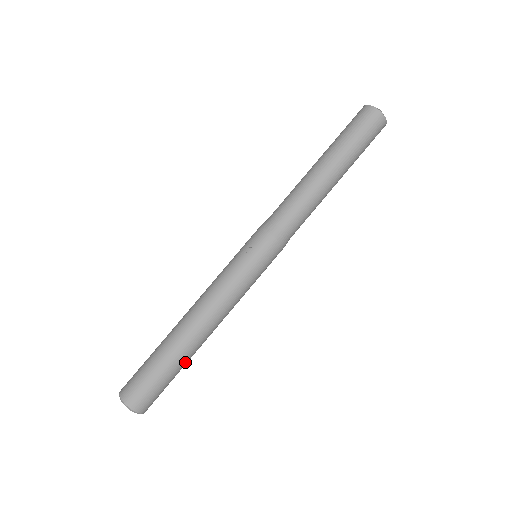
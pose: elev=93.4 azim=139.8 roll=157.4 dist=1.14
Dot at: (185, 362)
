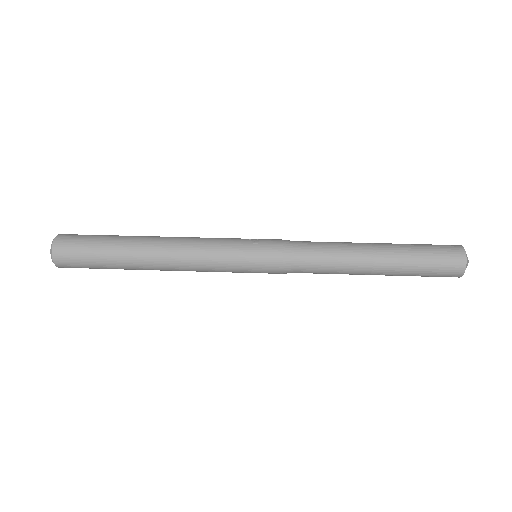
Dot at: (121, 261)
